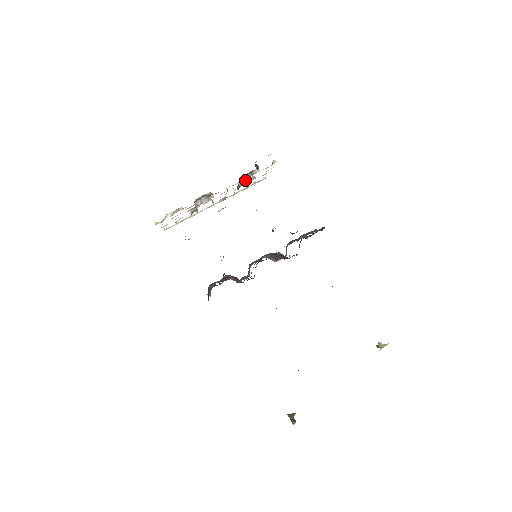
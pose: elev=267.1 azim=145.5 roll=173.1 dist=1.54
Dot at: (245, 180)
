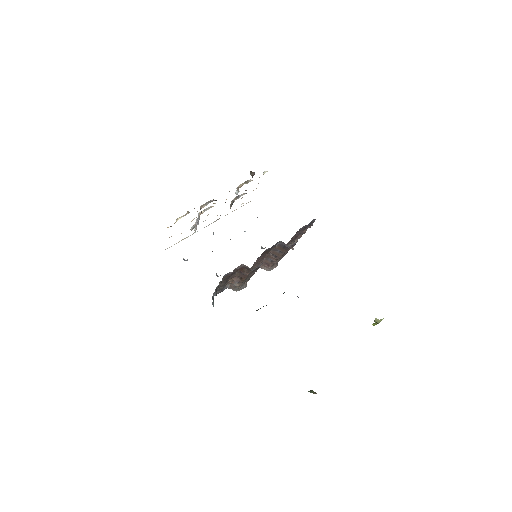
Dot at: (238, 196)
